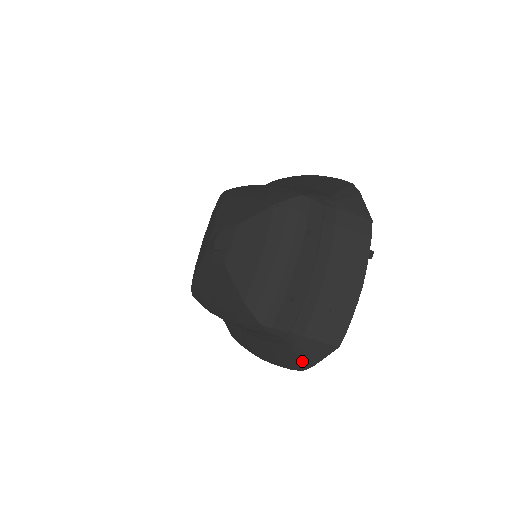
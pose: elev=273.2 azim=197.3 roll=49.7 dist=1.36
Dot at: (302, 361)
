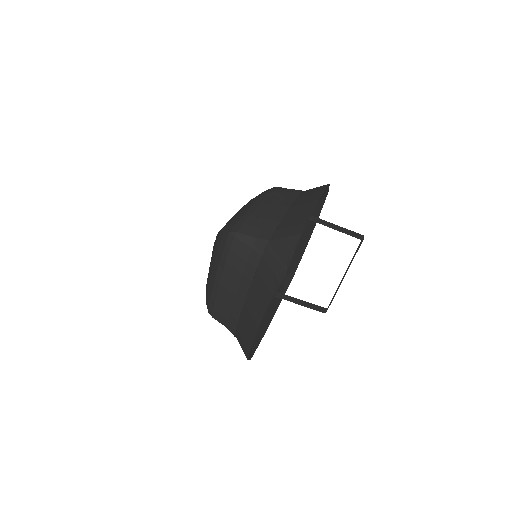
Dot at: (275, 268)
